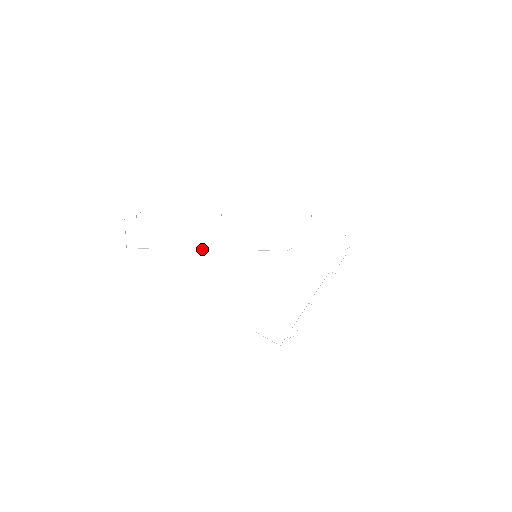
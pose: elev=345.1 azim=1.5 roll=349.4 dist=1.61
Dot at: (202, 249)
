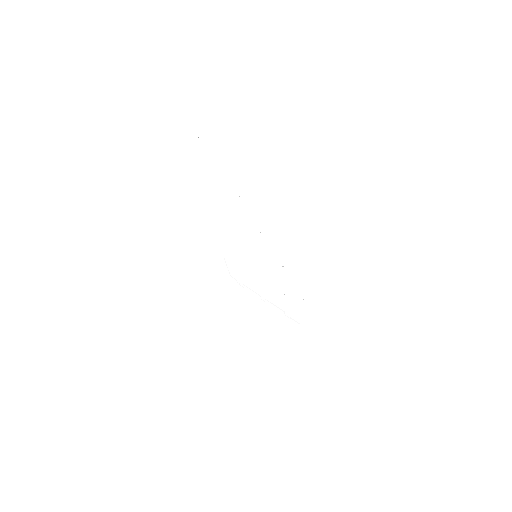
Dot at: (231, 211)
